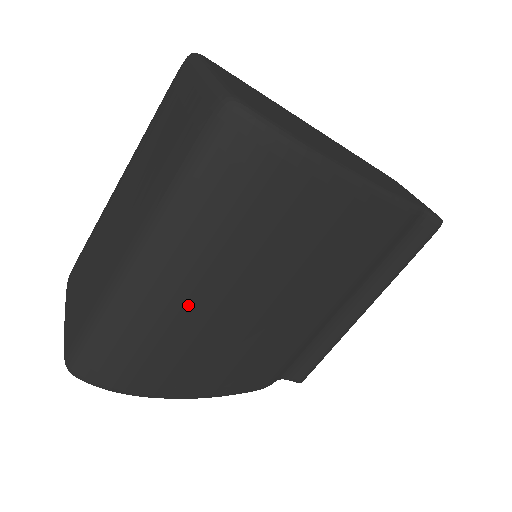
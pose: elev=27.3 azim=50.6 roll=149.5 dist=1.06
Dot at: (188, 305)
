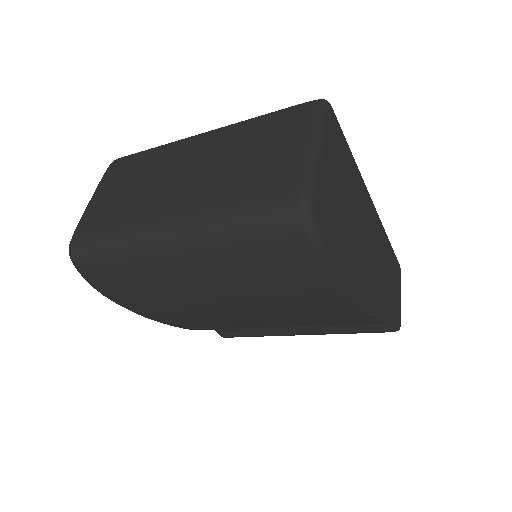
Dot at: (179, 282)
